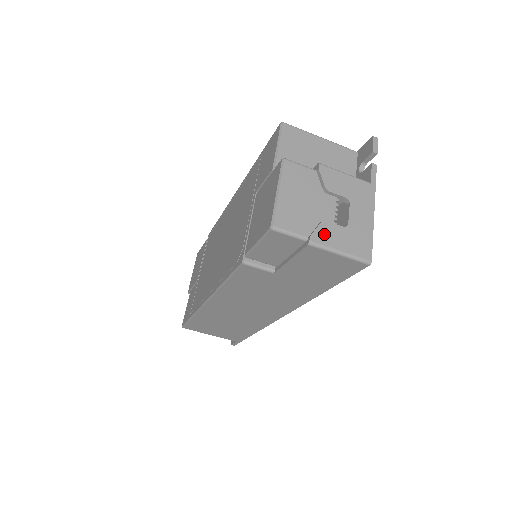
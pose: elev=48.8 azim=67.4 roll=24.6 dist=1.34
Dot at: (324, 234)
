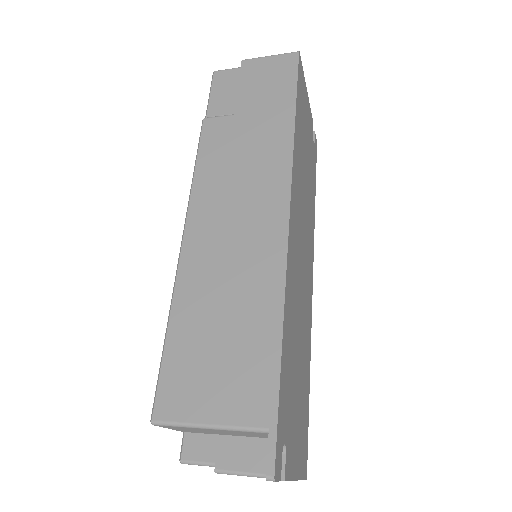
Dot at: occluded
